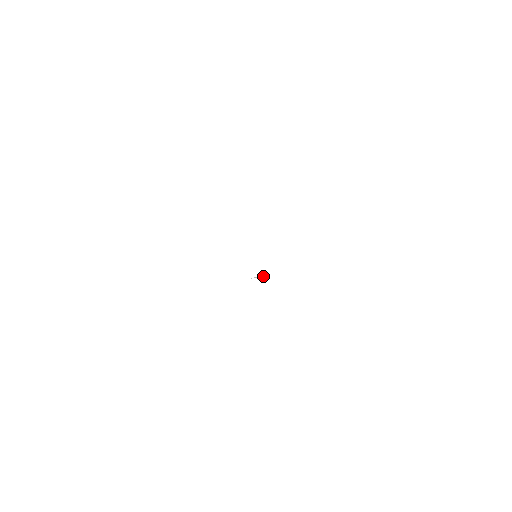
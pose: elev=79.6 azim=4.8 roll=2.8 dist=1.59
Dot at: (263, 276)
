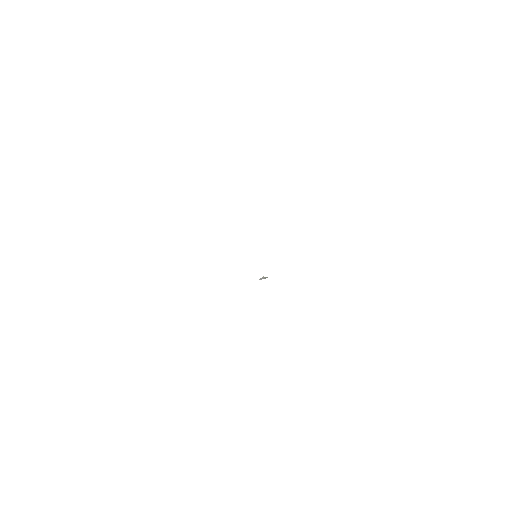
Dot at: occluded
